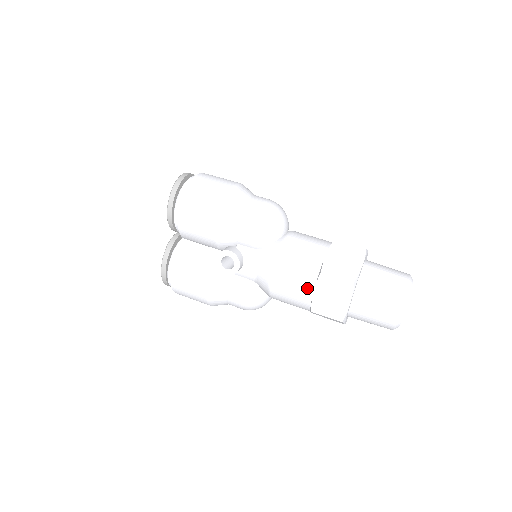
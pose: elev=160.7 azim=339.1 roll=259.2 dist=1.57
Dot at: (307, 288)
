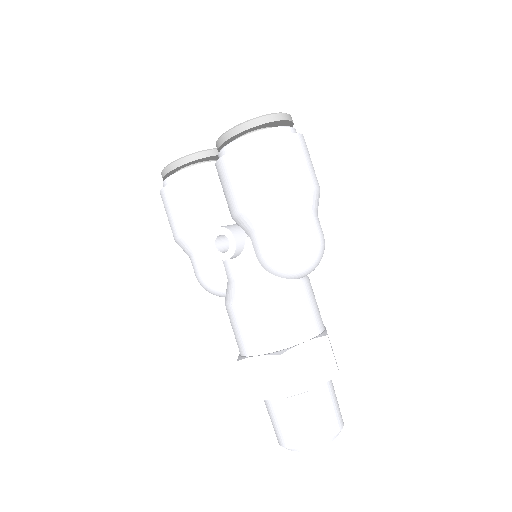
Dot at: (255, 347)
